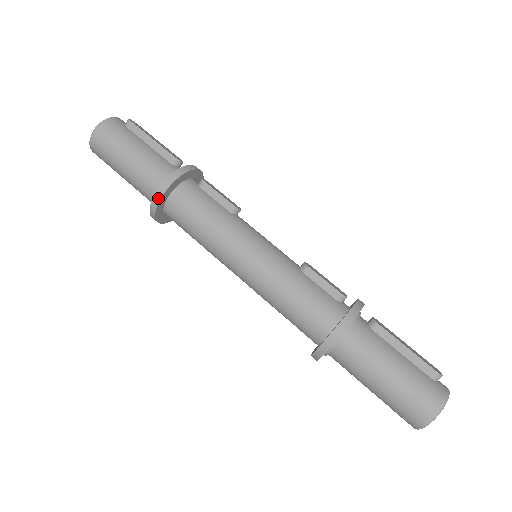
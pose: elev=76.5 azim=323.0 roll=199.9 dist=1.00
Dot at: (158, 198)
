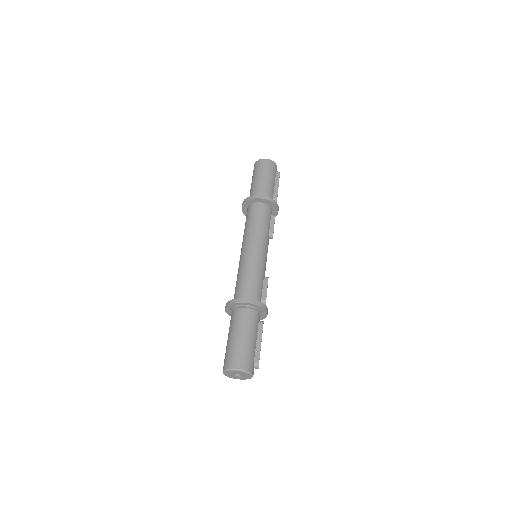
Dot at: (256, 197)
